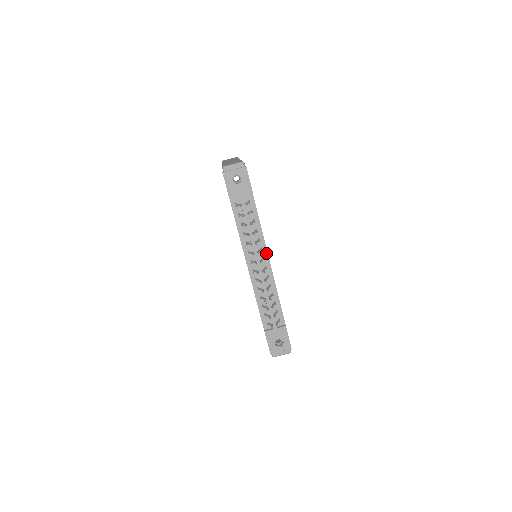
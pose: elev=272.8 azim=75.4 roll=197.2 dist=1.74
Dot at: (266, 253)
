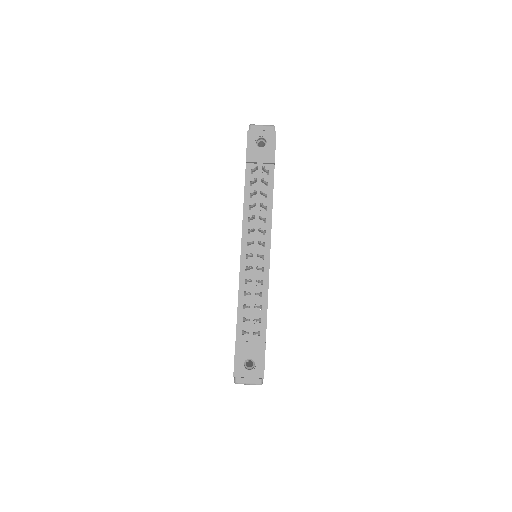
Dot at: (269, 239)
